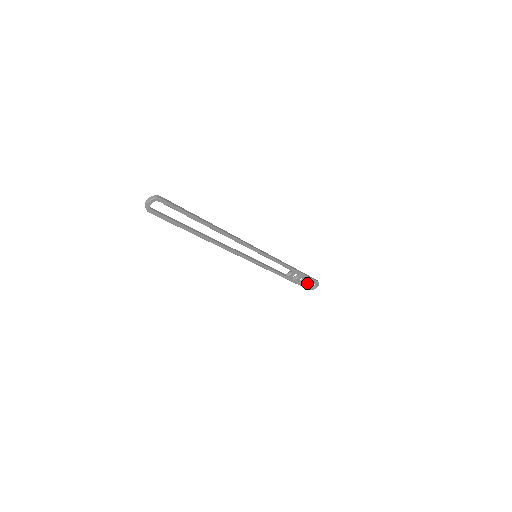
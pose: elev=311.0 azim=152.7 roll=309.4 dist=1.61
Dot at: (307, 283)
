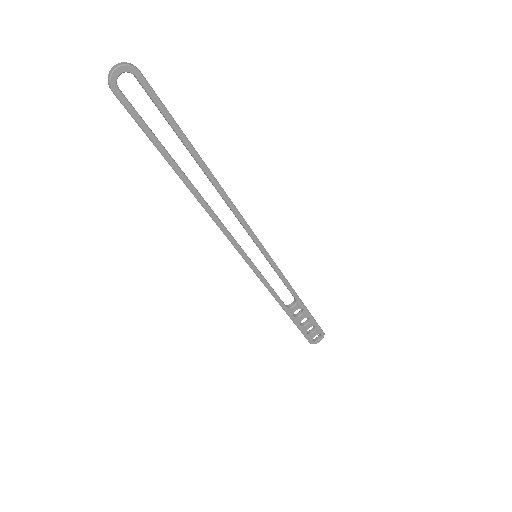
Dot at: (309, 331)
